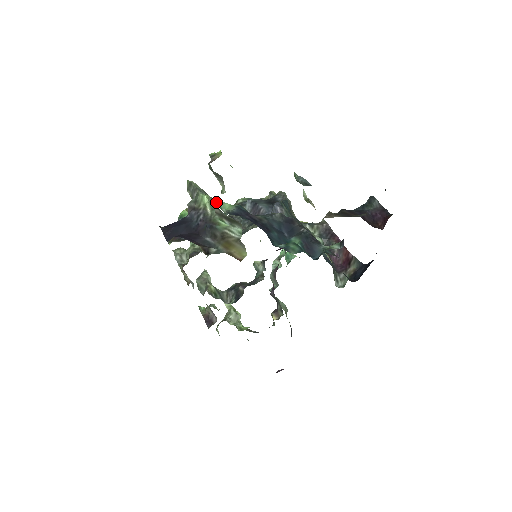
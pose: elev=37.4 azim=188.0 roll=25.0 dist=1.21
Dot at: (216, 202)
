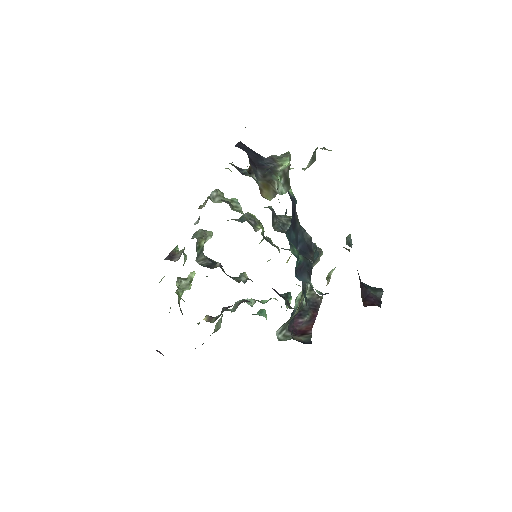
Dot at: occluded
